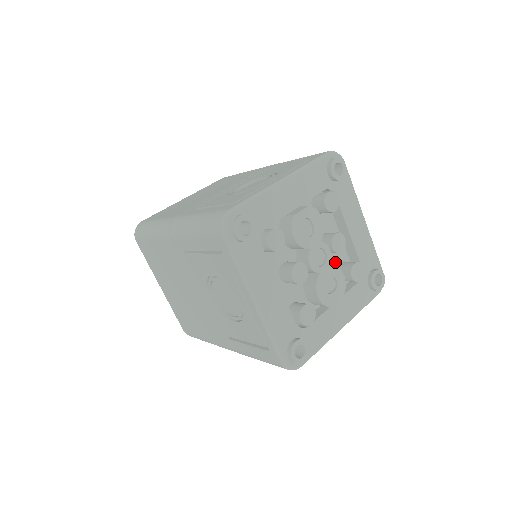
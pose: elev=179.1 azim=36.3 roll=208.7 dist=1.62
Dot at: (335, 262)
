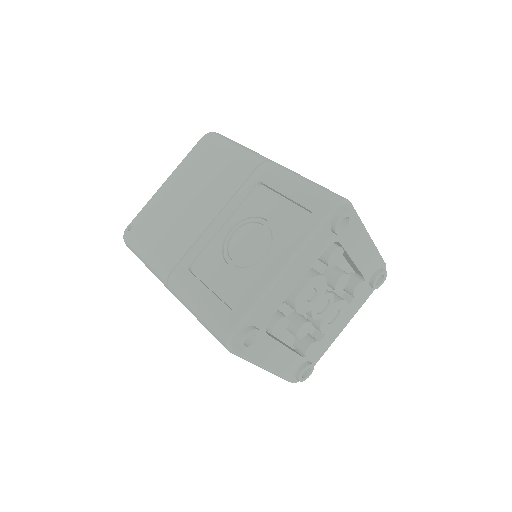
Dot at: occluded
